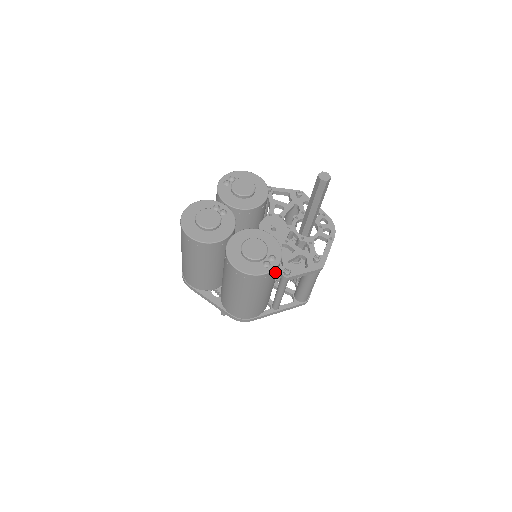
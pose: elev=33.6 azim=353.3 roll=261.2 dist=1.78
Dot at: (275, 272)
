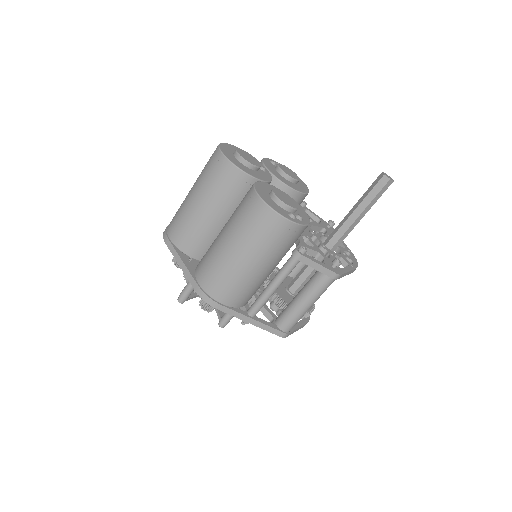
Dot at: (294, 234)
